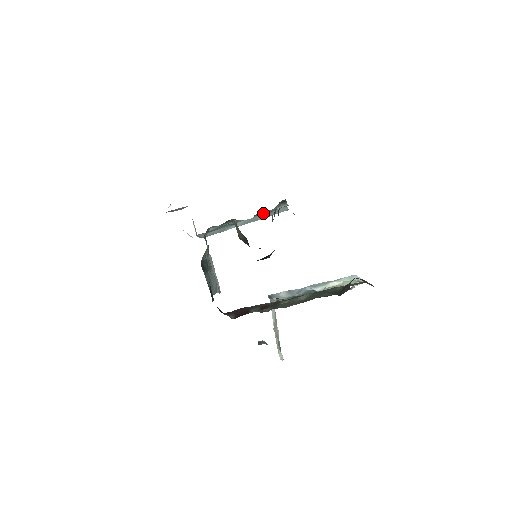
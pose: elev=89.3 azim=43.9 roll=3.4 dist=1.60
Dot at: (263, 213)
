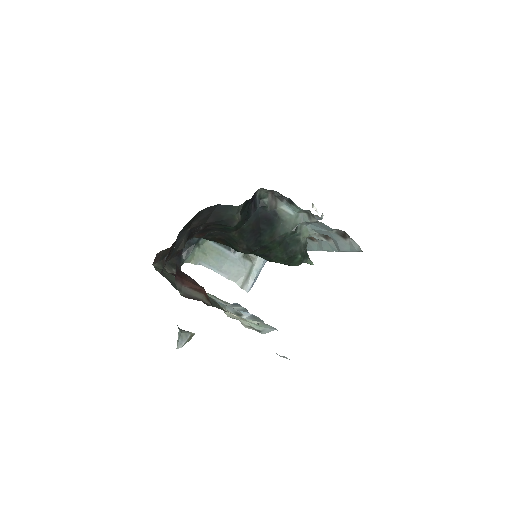
Dot at: occluded
